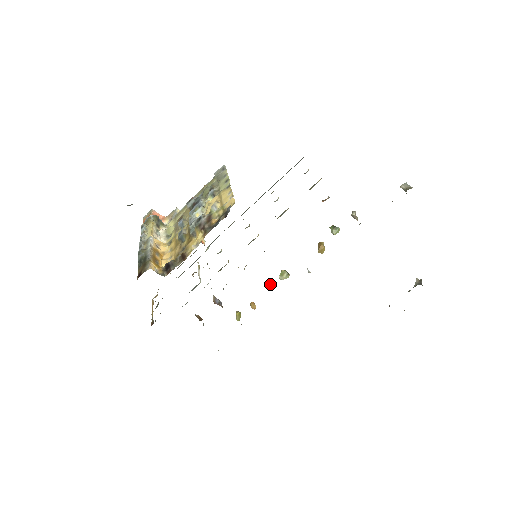
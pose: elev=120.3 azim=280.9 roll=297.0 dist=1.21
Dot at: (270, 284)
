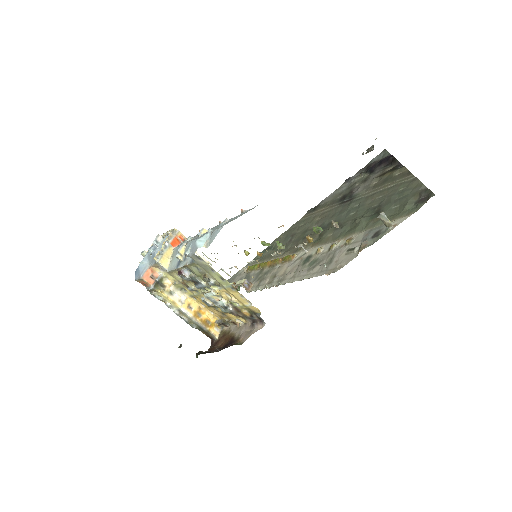
Dot at: (268, 245)
